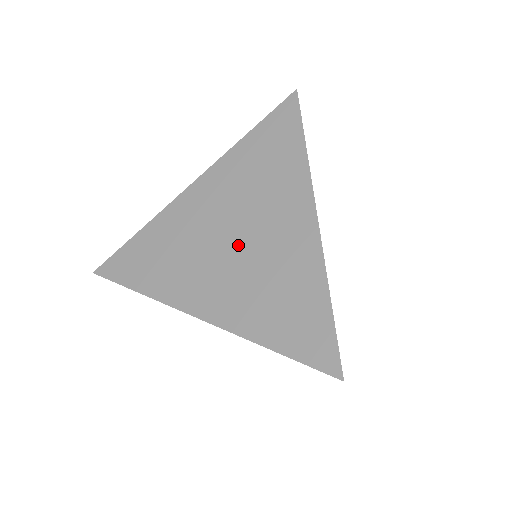
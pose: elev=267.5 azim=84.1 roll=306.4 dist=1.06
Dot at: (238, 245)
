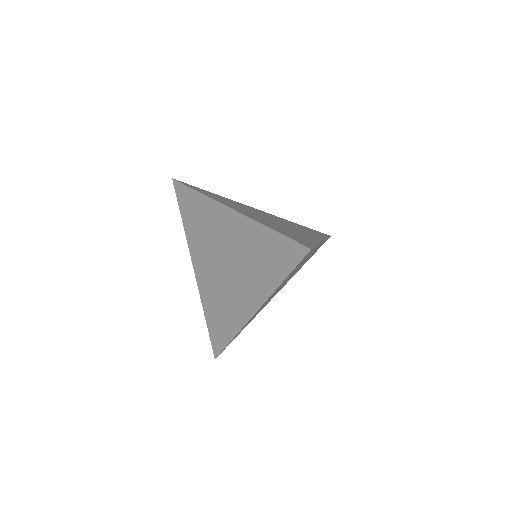
Dot at: (272, 220)
